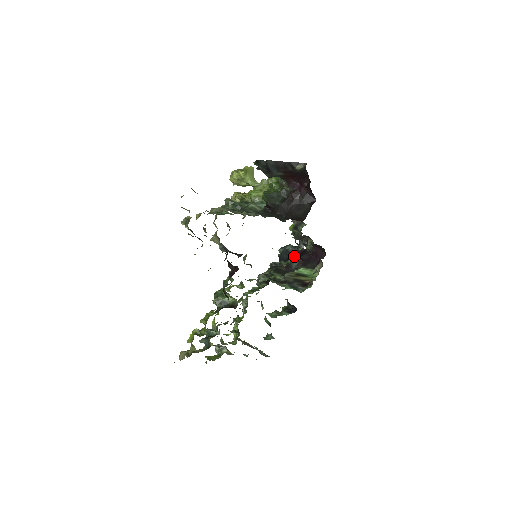
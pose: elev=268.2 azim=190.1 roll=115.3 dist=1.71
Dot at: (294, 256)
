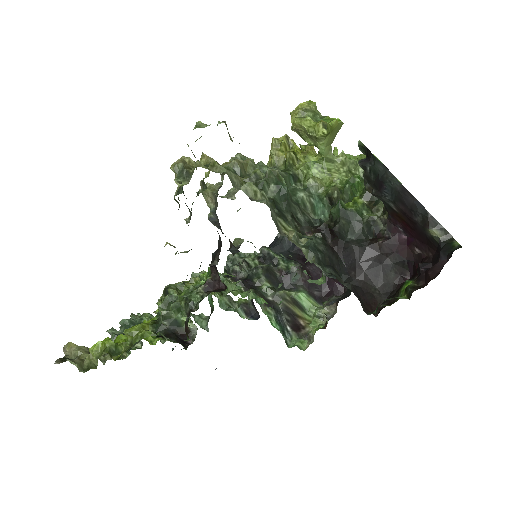
Dot at: (299, 255)
